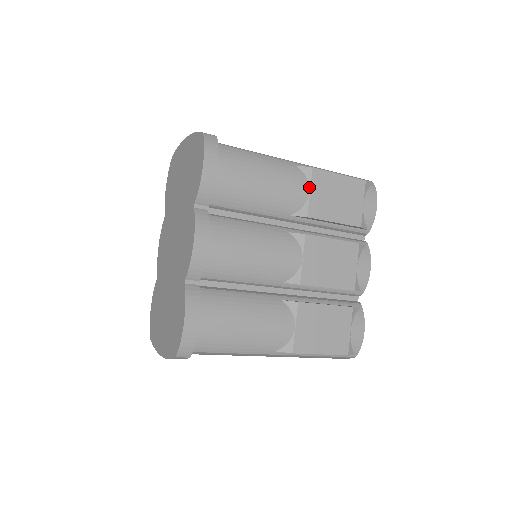
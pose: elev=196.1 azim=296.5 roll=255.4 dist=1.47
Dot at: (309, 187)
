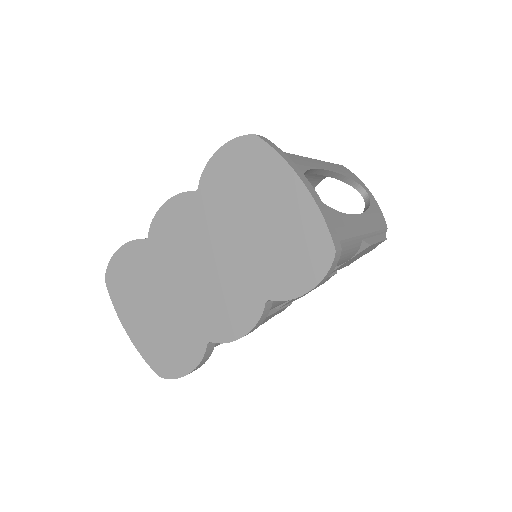
Dot at: (353, 257)
